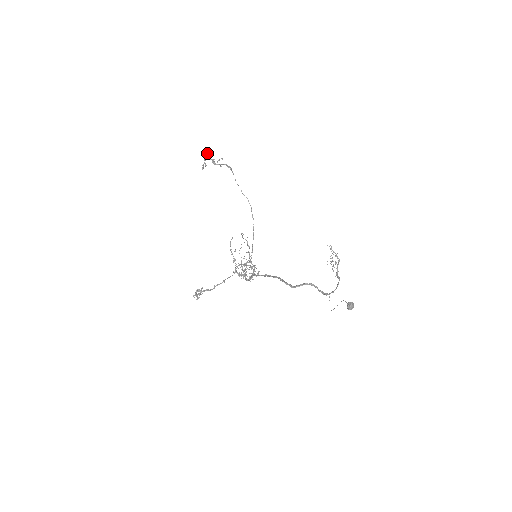
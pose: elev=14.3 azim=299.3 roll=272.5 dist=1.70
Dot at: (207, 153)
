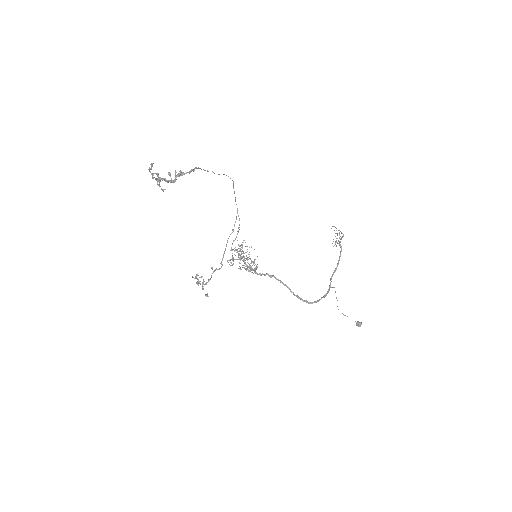
Dot at: (163, 189)
